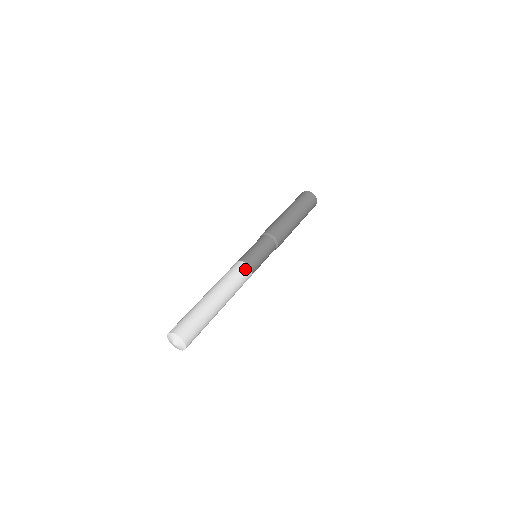
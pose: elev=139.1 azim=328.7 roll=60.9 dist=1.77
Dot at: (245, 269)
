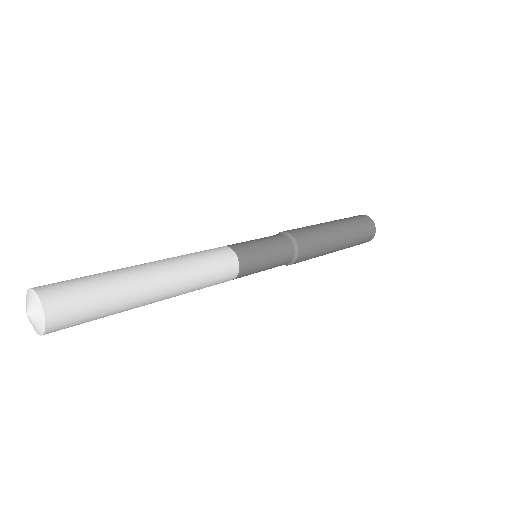
Dot at: (222, 250)
